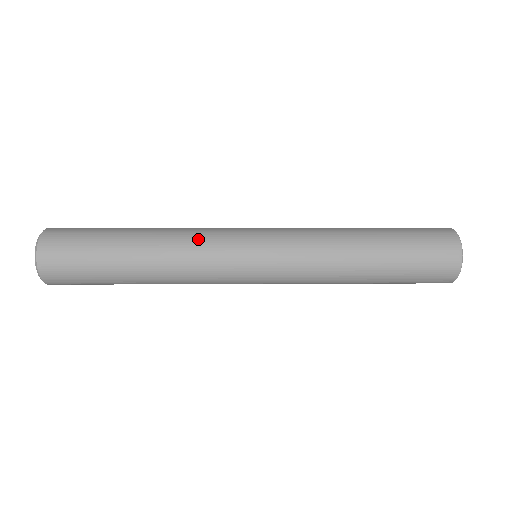
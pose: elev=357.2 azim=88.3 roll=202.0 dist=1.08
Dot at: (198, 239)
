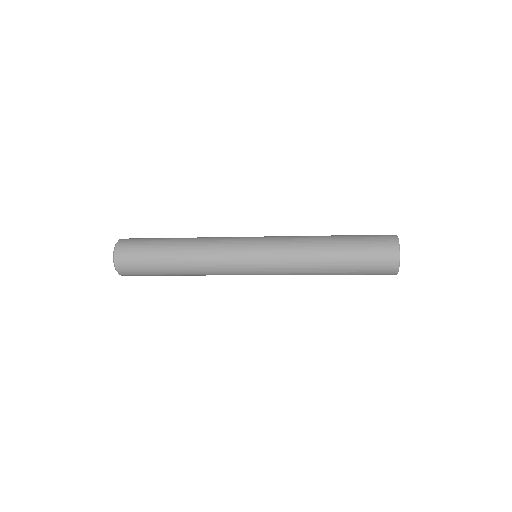
Dot at: occluded
